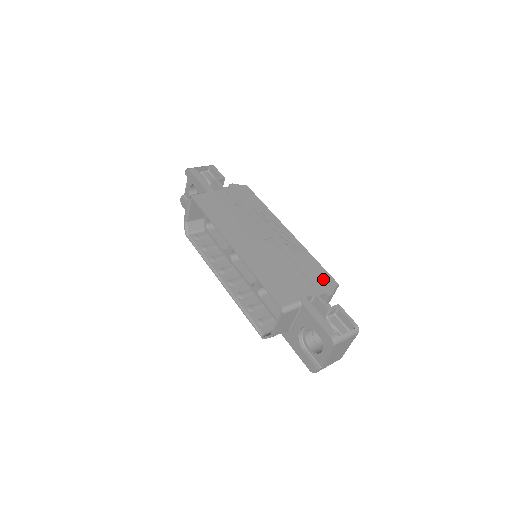
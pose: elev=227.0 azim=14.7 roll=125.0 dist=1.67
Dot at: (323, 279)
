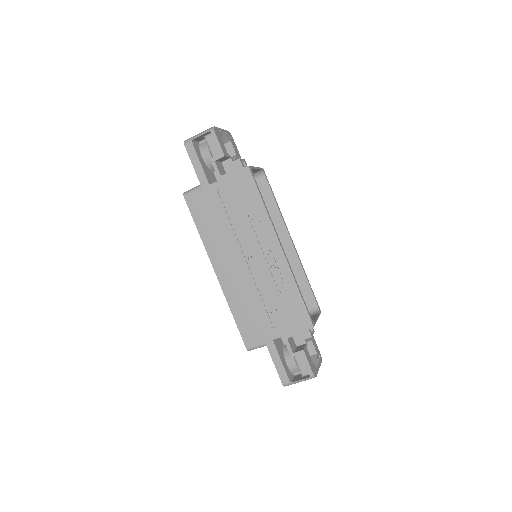
Dot at: (298, 319)
